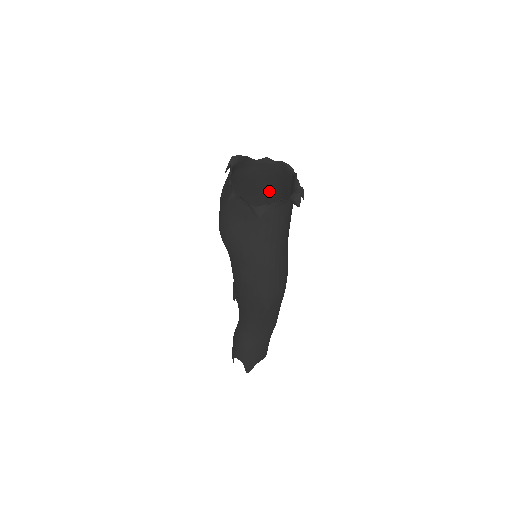
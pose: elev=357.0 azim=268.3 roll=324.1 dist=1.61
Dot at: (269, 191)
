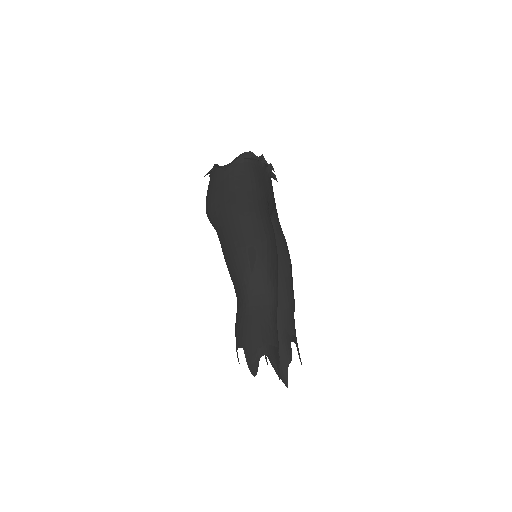
Dot at: occluded
